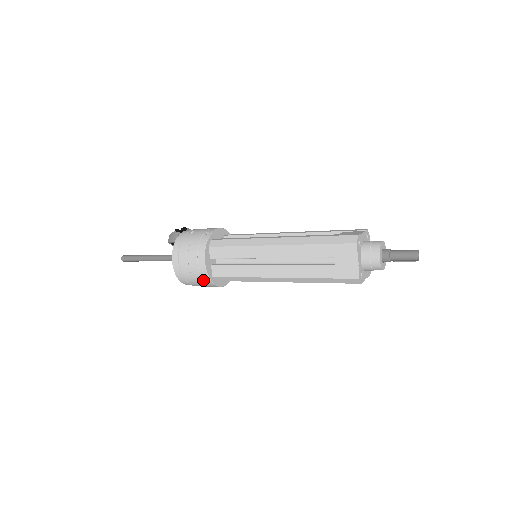
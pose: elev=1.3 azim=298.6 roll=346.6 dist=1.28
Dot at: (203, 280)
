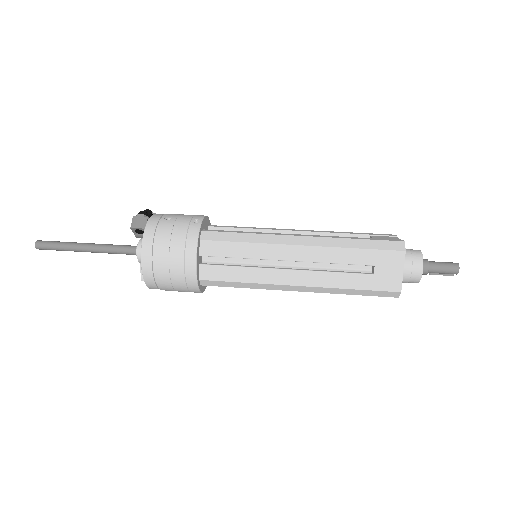
Dot at: (185, 284)
